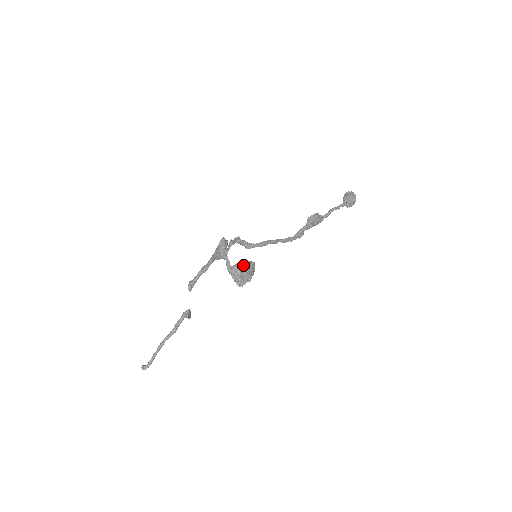
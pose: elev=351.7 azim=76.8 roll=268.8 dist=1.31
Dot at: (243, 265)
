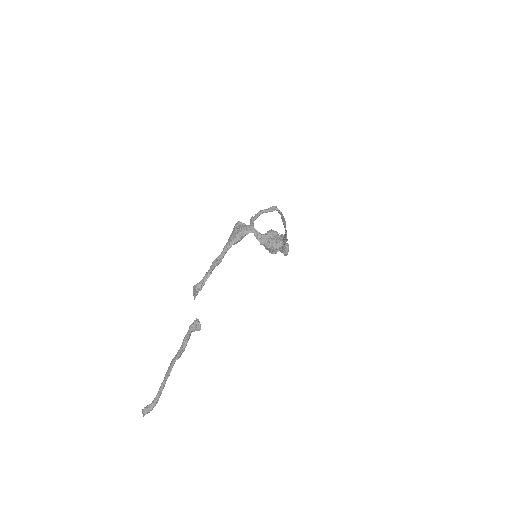
Dot at: (274, 231)
